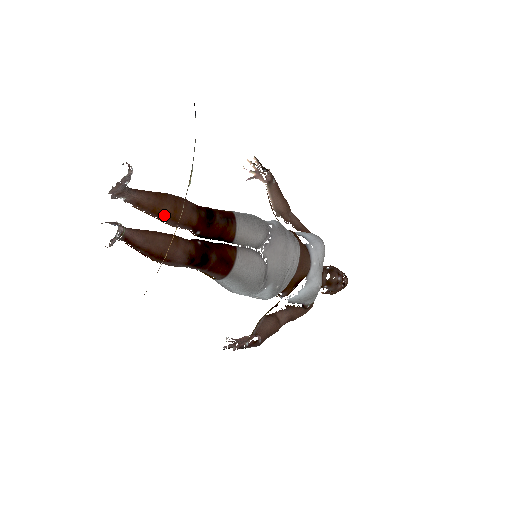
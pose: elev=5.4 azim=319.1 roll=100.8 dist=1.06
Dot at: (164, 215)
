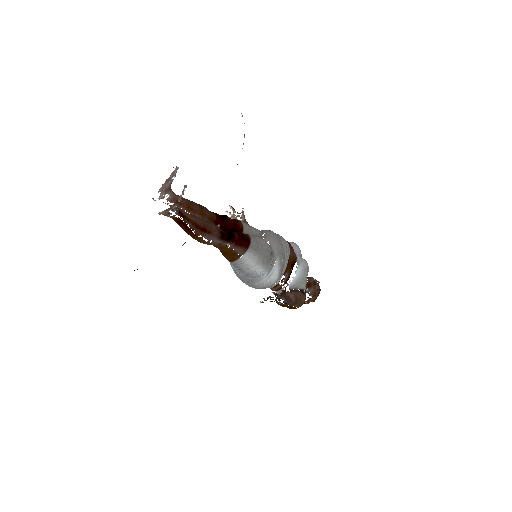
Dot at: (195, 210)
